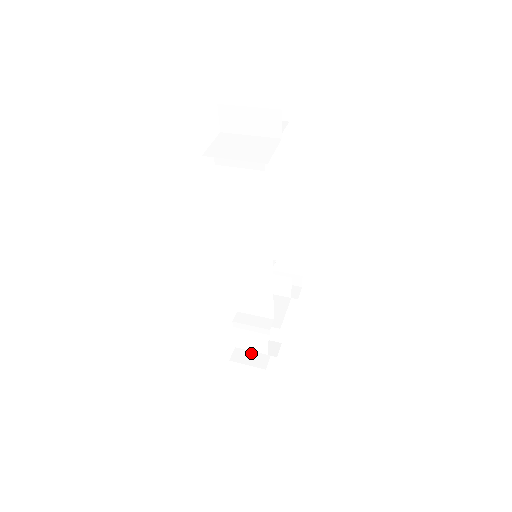
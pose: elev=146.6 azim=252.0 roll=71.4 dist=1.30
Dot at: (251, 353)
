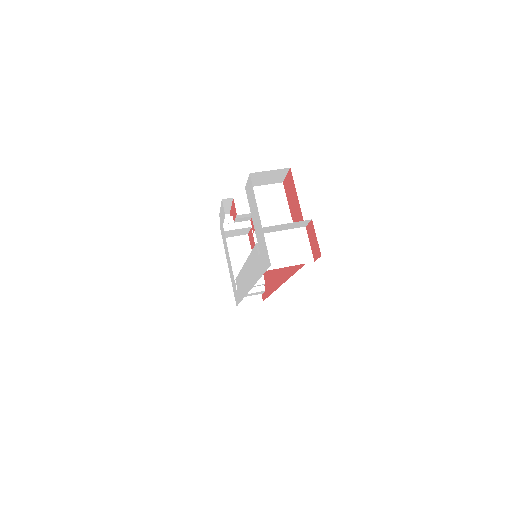
Dot at: occluded
